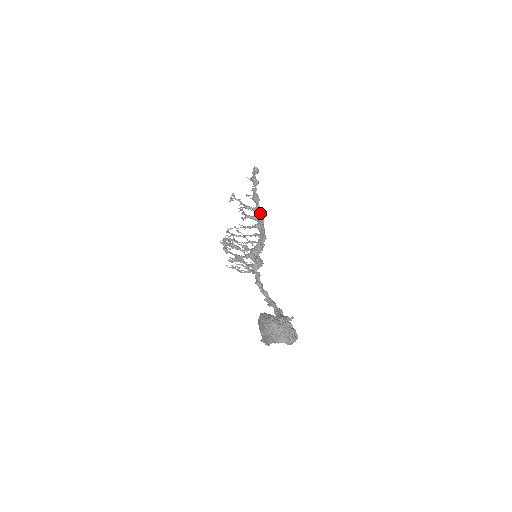
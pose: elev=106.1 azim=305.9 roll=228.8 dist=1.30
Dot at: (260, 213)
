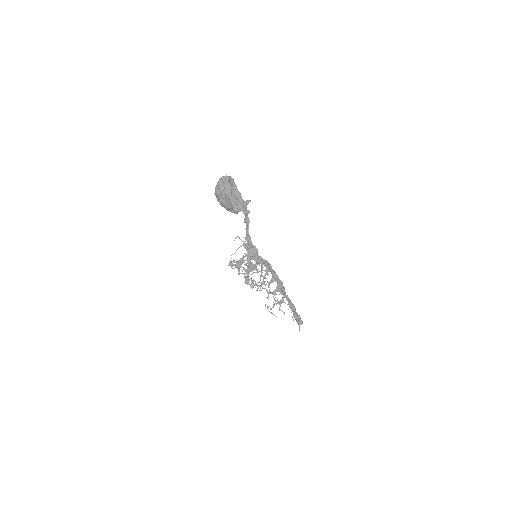
Dot at: (282, 289)
